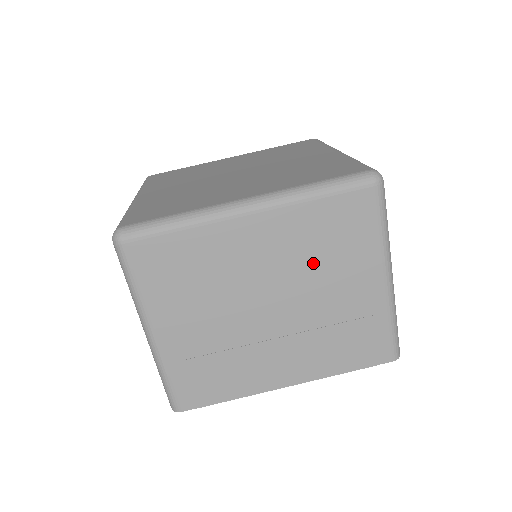
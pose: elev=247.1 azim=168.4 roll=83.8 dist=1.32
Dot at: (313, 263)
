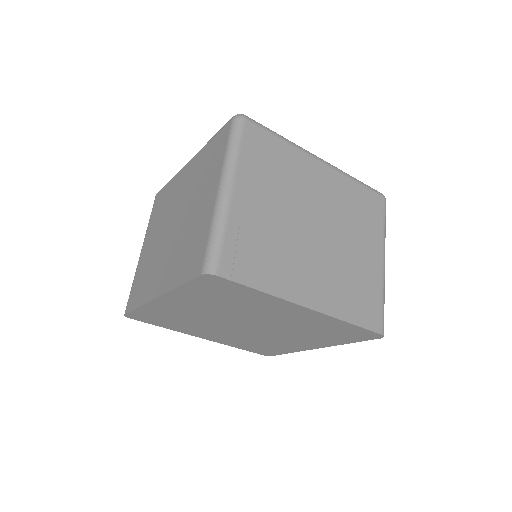
Dot at: (347, 218)
